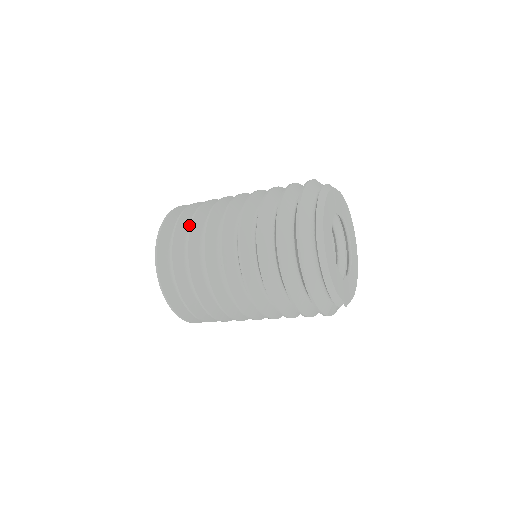
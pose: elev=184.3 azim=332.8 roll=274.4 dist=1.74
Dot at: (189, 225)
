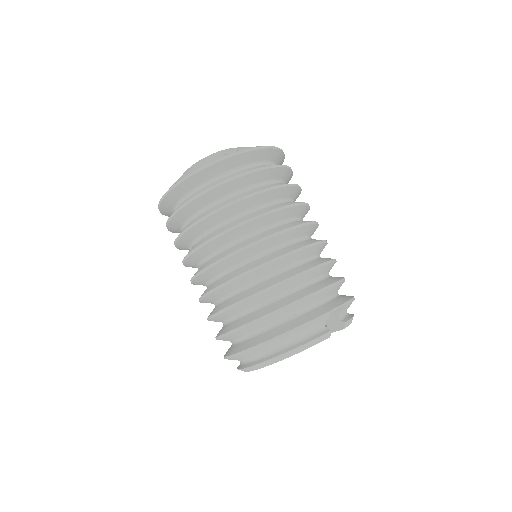
Dot at: (204, 216)
